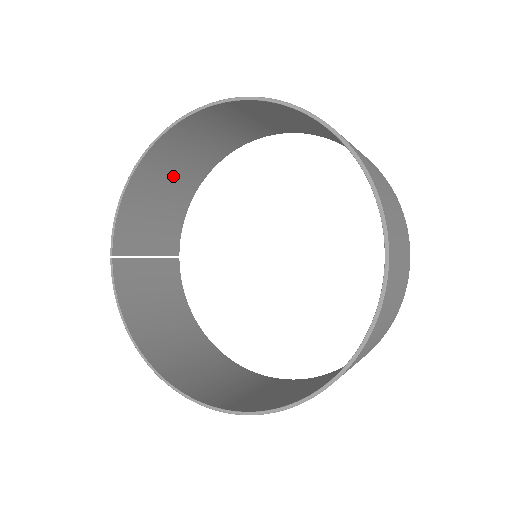
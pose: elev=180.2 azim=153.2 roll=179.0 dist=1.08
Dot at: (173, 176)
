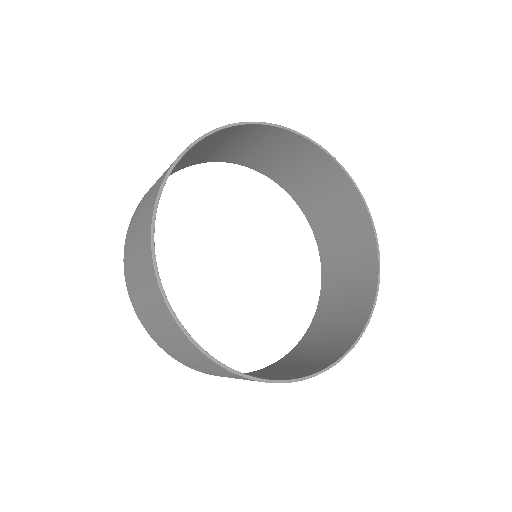
Dot at: (238, 145)
